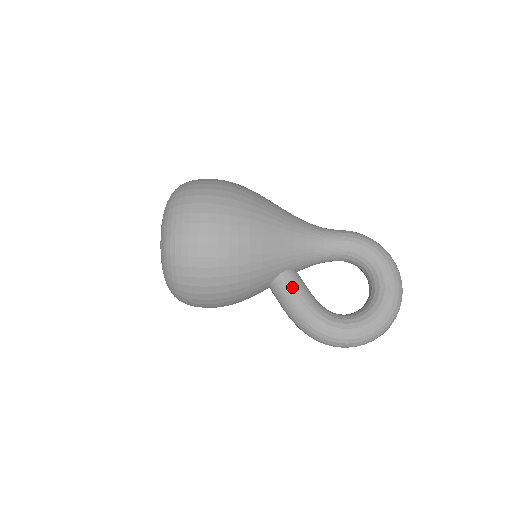
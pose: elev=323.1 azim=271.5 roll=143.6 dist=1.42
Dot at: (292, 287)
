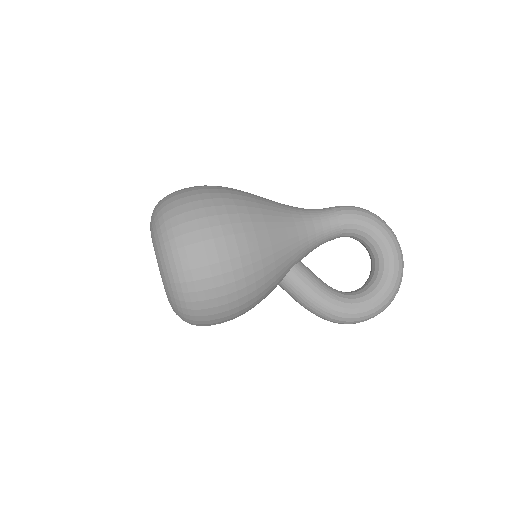
Dot at: (304, 281)
